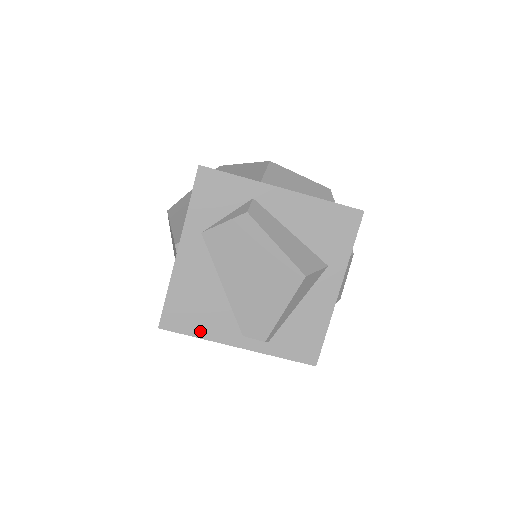
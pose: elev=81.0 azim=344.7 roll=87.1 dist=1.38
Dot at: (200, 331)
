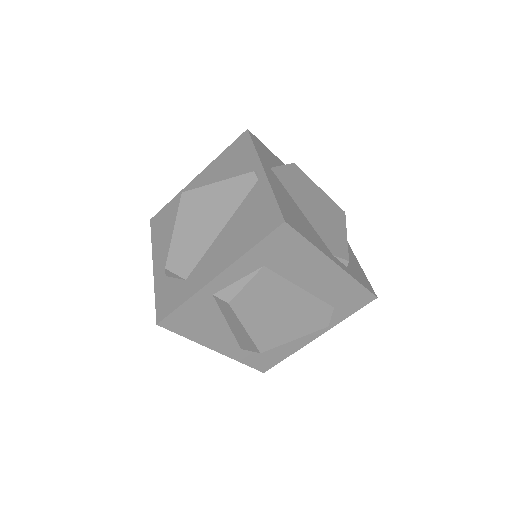
Dot at: (310, 239)
